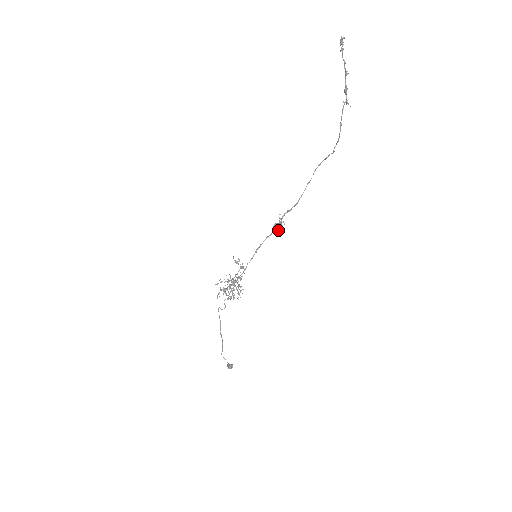
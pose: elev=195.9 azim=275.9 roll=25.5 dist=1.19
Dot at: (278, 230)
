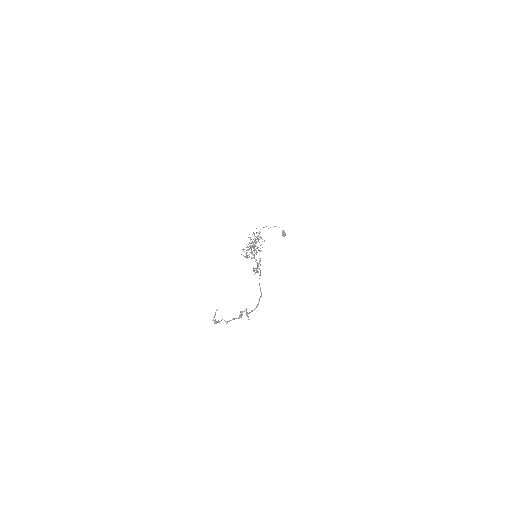
Dot at: occluded
